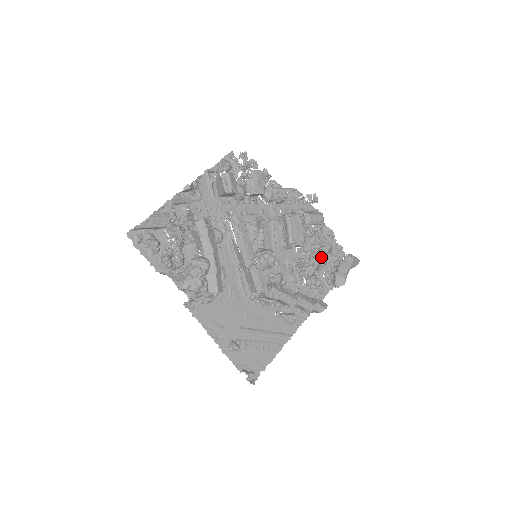
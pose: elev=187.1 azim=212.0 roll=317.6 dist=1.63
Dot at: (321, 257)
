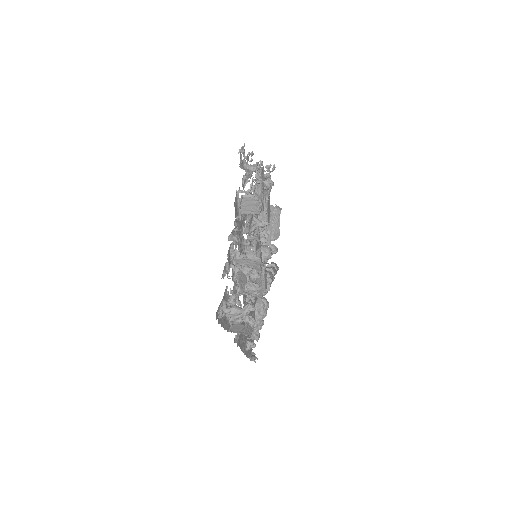
Dot at: occluded
